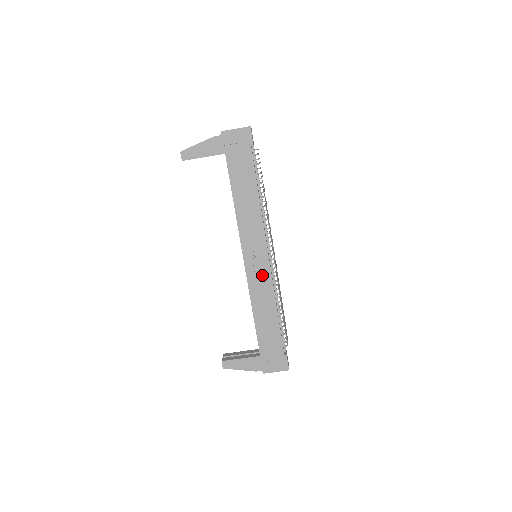
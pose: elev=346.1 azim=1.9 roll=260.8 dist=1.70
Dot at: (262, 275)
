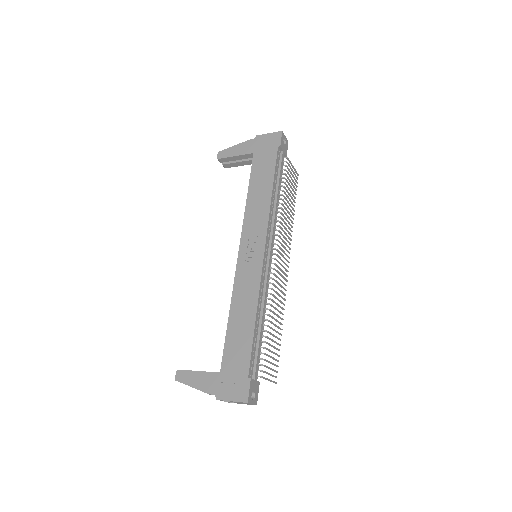
Dot at: (252, 270)
